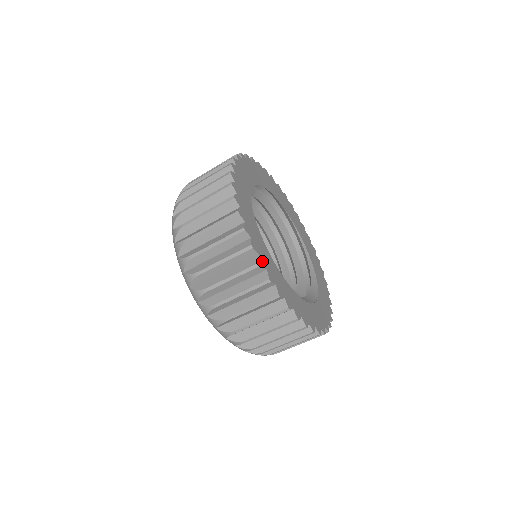
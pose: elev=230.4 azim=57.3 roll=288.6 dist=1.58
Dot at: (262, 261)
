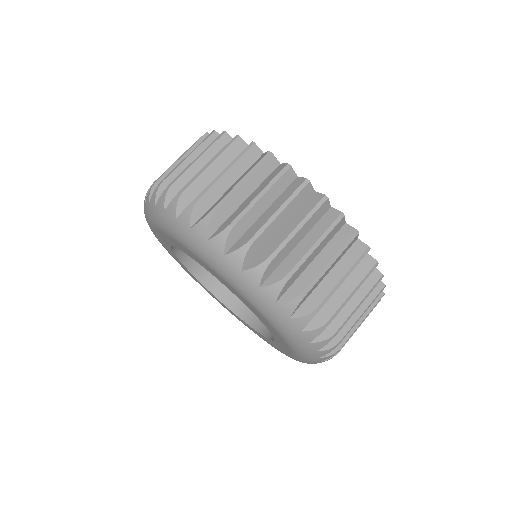
Dot at: occluded
